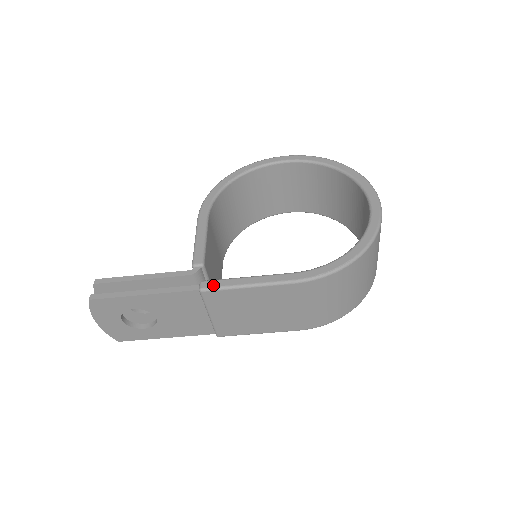
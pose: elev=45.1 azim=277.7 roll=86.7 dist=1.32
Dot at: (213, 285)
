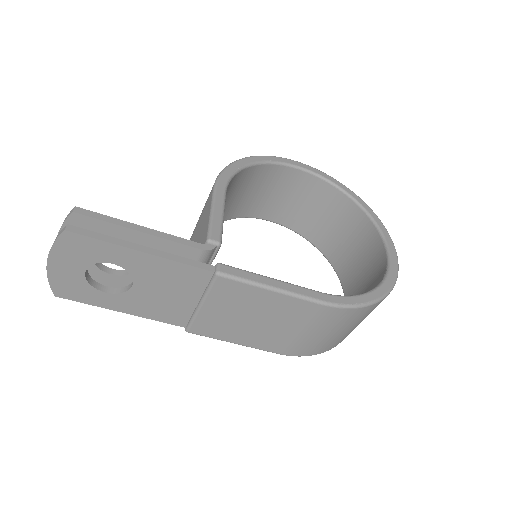
Dot at: (234, 273)
